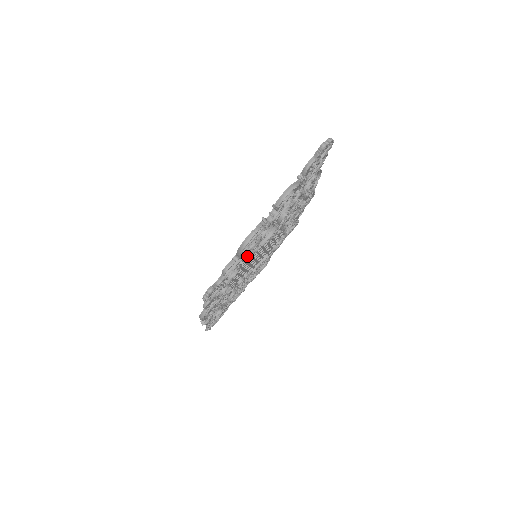
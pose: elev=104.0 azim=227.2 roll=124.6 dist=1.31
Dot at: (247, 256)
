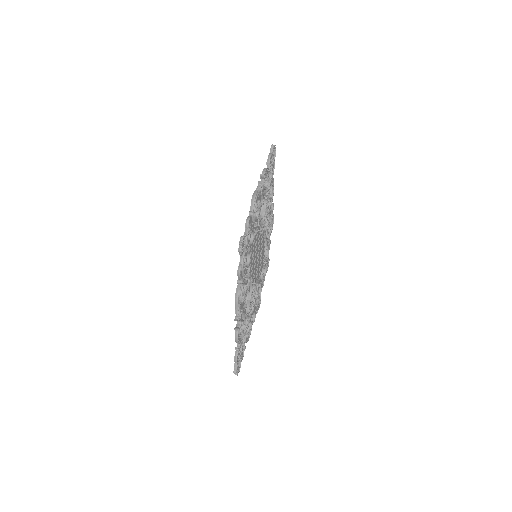
Dot at: (255, 224)
